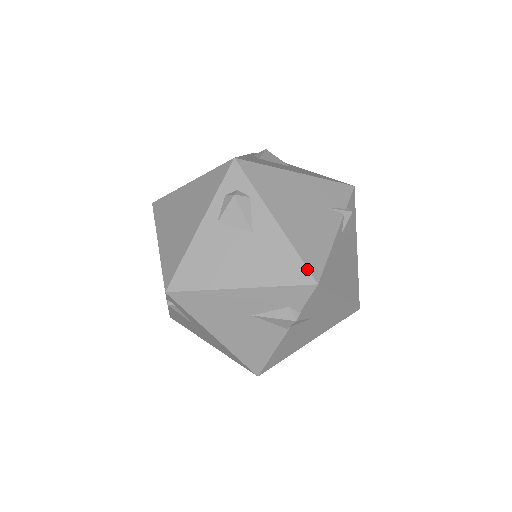
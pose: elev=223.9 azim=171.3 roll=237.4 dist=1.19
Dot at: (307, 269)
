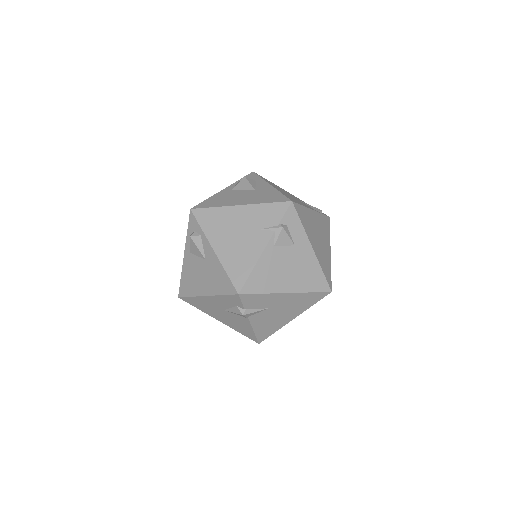
Dot at: (232, 284)
